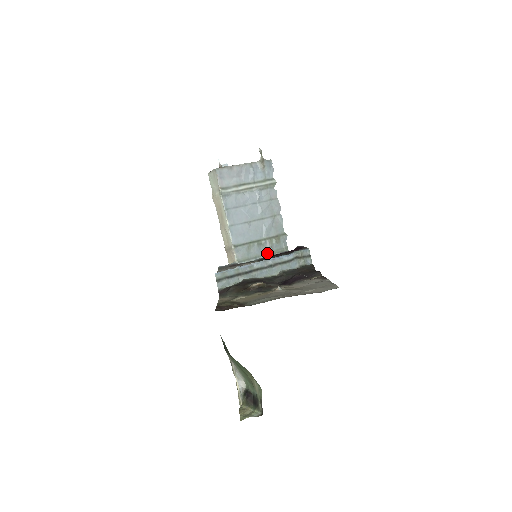
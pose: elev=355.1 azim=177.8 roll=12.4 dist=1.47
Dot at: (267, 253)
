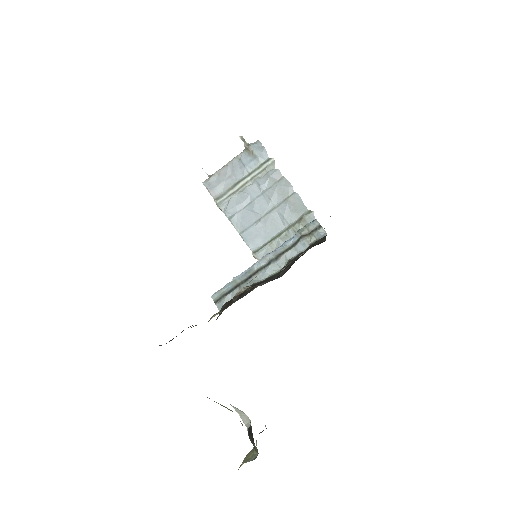
Dot at: occluded
